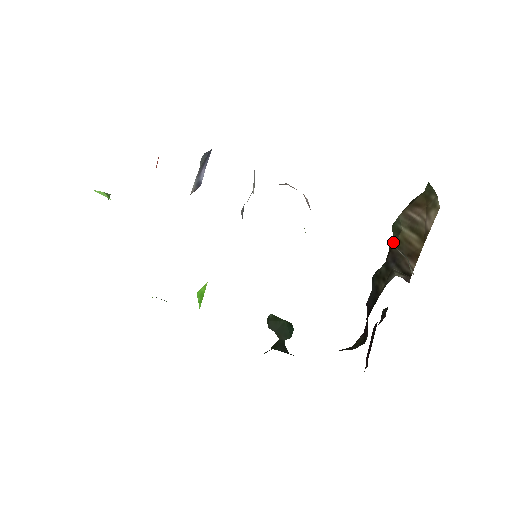
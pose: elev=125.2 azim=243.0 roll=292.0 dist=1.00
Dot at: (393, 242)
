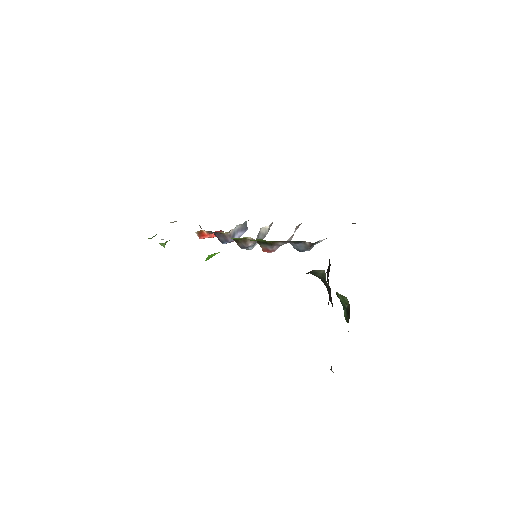
Dot at: occluded
